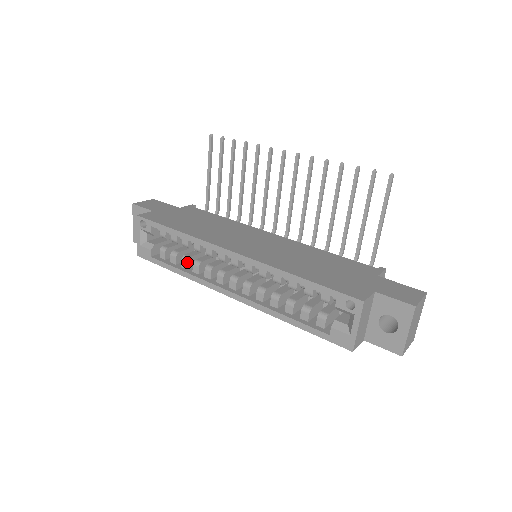
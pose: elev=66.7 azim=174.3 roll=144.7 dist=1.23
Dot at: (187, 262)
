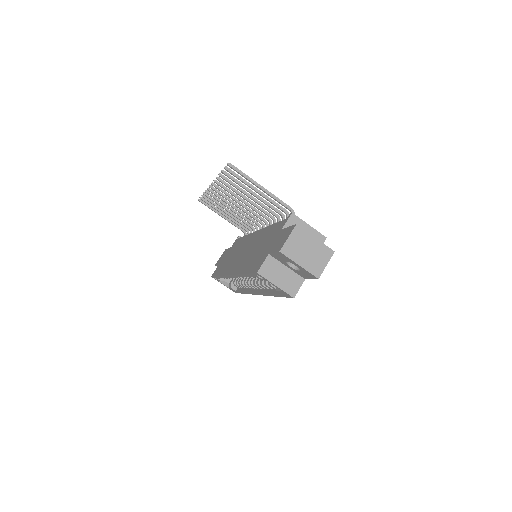
Dot at: (241, 285)
